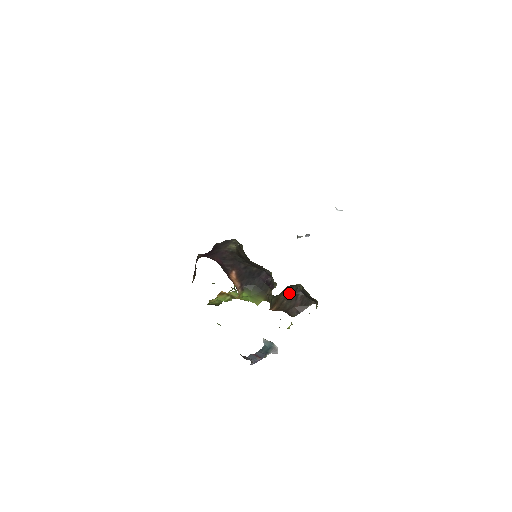
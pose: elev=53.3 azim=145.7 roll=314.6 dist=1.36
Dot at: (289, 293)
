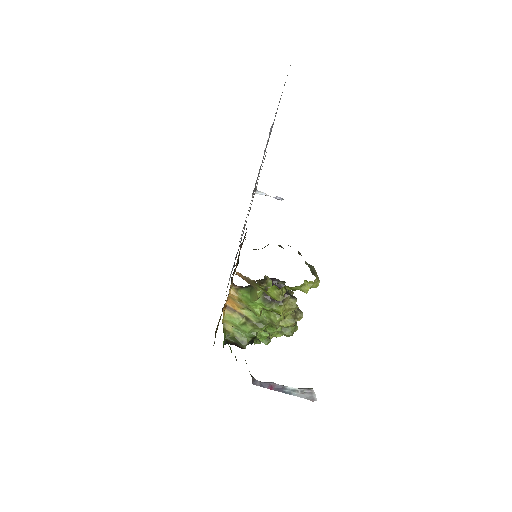
Dot at: occluded
